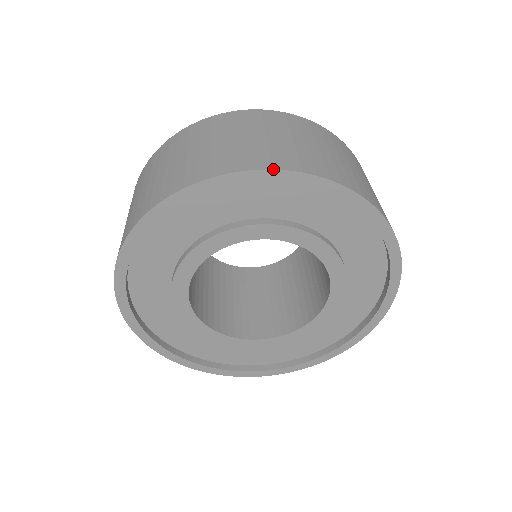
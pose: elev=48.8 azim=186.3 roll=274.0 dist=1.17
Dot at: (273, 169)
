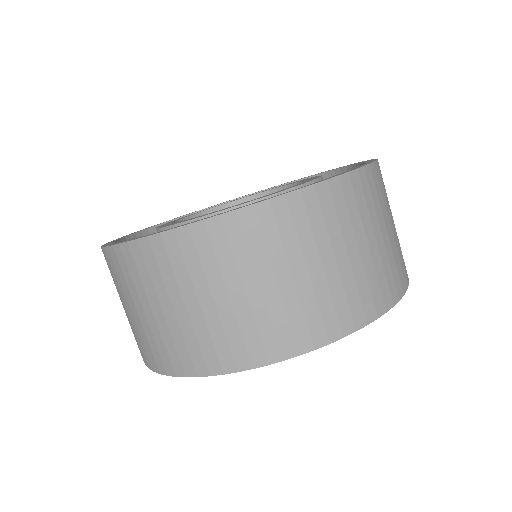
Dot at: occluded
